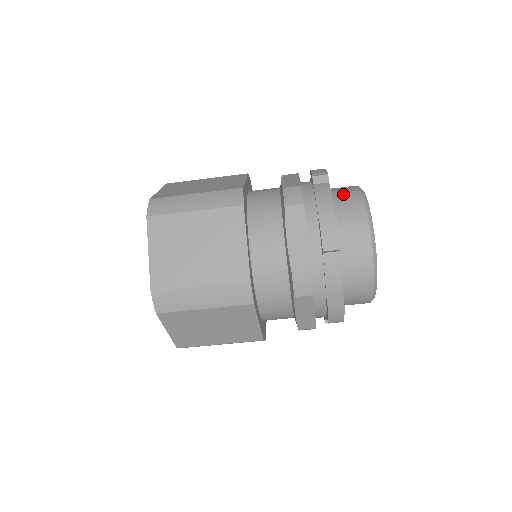
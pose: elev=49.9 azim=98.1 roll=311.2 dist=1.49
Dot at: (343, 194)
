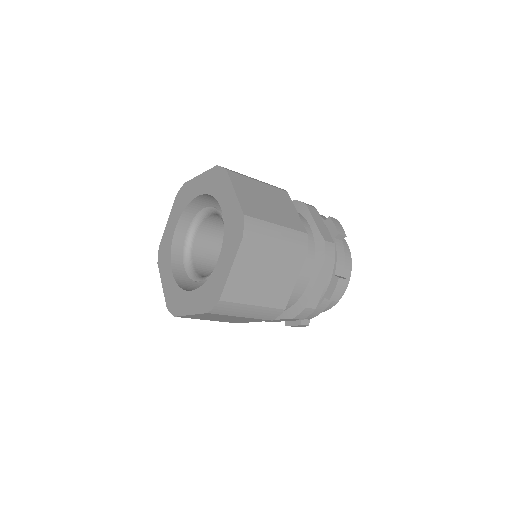
Dot at: occluded
